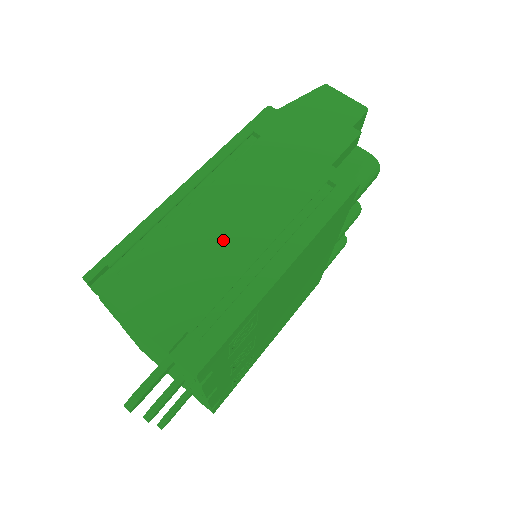
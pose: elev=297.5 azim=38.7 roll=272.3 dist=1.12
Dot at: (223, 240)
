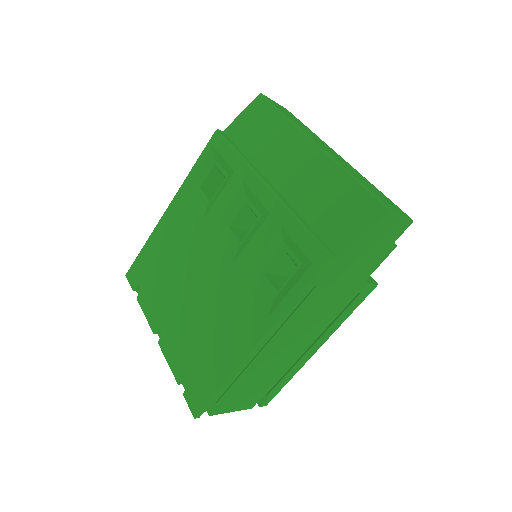
Dot at: (282, 359)
